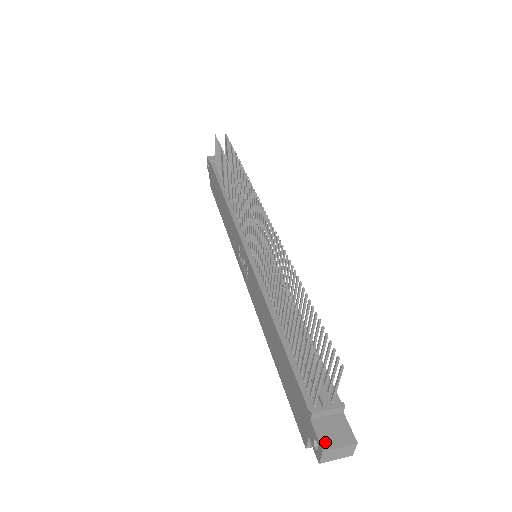
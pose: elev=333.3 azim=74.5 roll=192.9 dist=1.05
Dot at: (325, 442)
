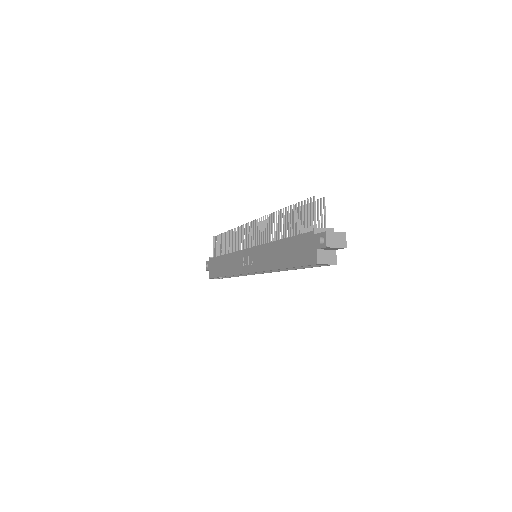
Dot at: (326, 232)
